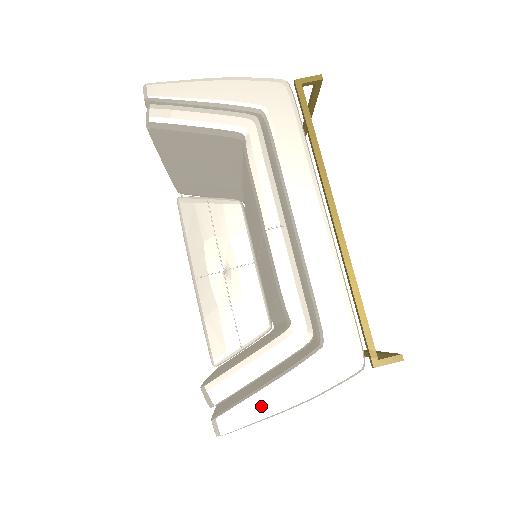
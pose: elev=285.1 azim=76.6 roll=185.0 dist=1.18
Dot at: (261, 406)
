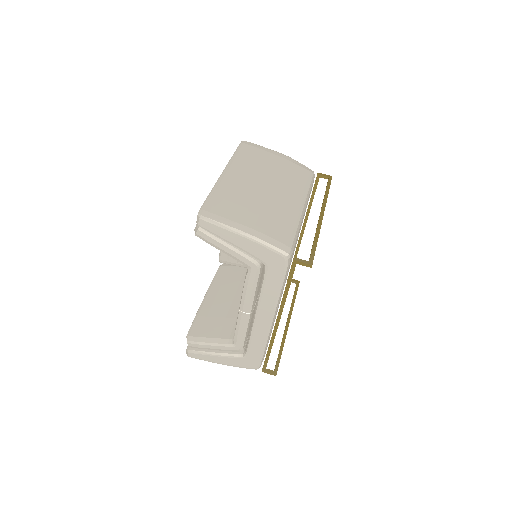
Dot at: (208, 358)
